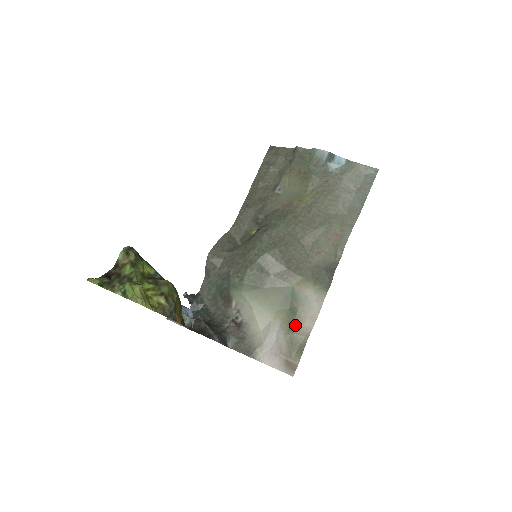
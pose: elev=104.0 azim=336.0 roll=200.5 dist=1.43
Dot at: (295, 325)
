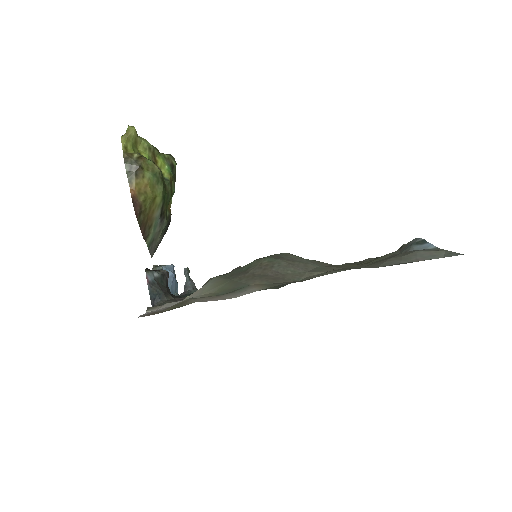
Dot at: (205, 297)
